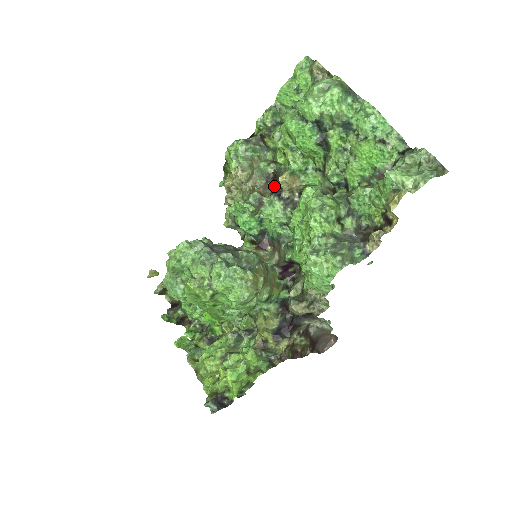
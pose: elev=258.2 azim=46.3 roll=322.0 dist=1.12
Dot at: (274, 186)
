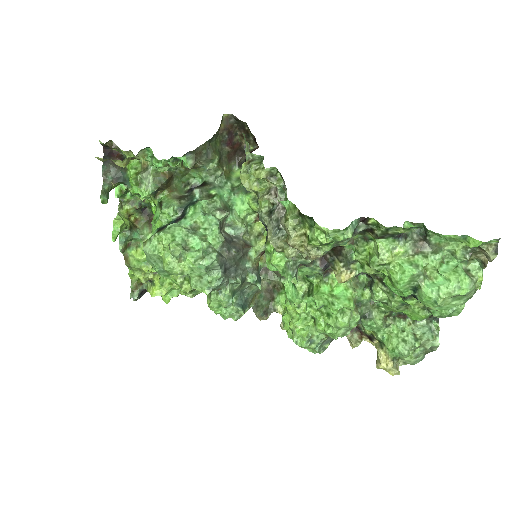
Dot at: (330, 253)
